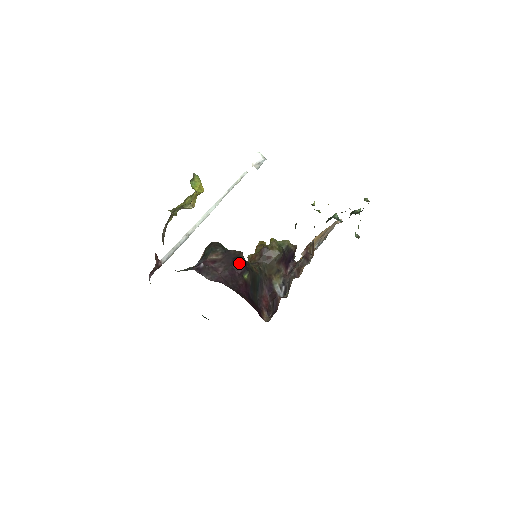
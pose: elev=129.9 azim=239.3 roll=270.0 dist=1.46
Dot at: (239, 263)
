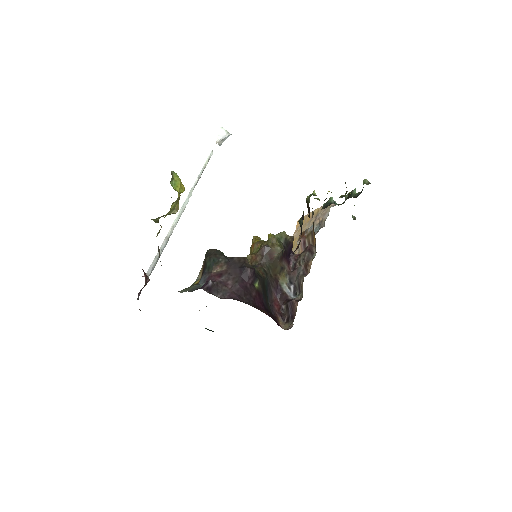
Dot at: (248, 272)
